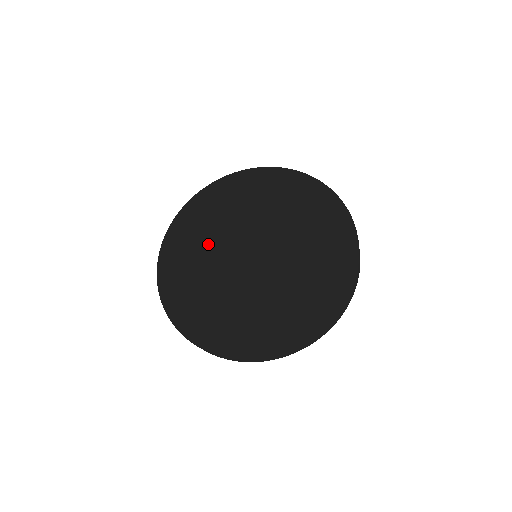
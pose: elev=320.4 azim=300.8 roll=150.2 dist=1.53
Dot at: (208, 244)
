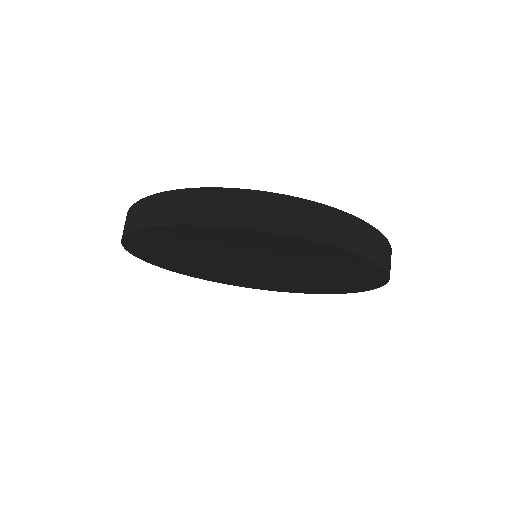
Dot at: (193, 261)
